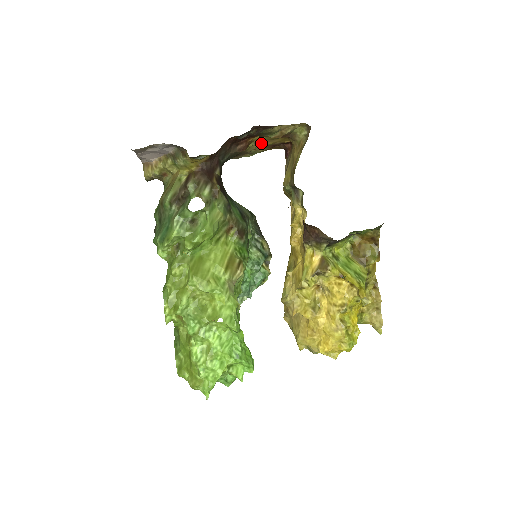
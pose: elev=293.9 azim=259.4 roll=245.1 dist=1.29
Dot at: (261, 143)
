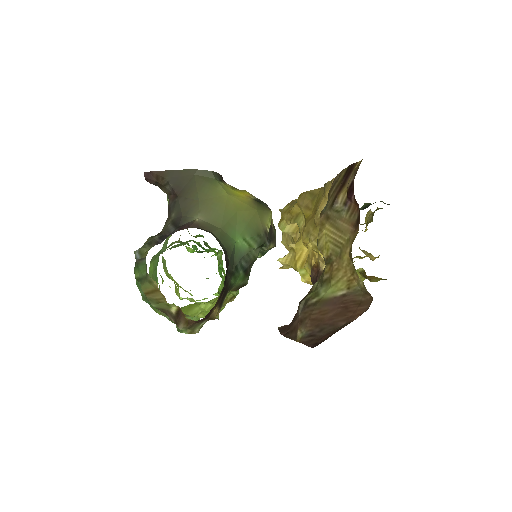
Dot at: occluded
